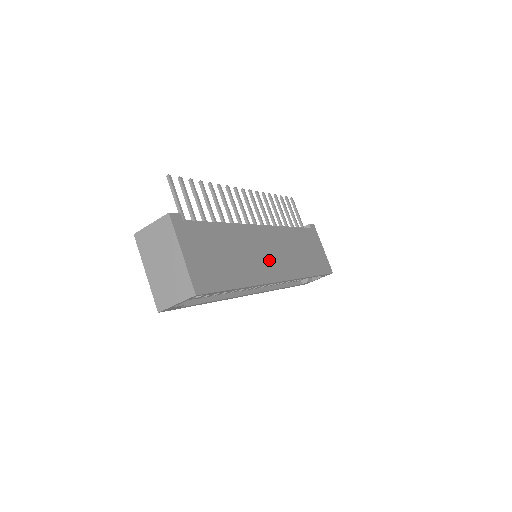
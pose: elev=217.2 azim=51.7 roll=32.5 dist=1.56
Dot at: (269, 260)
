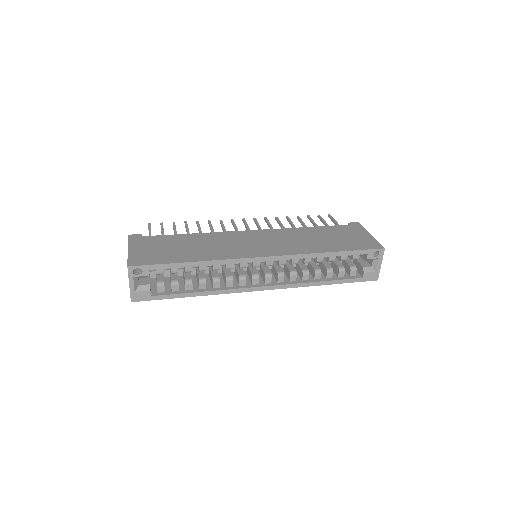
Dot at: (250, 247)
